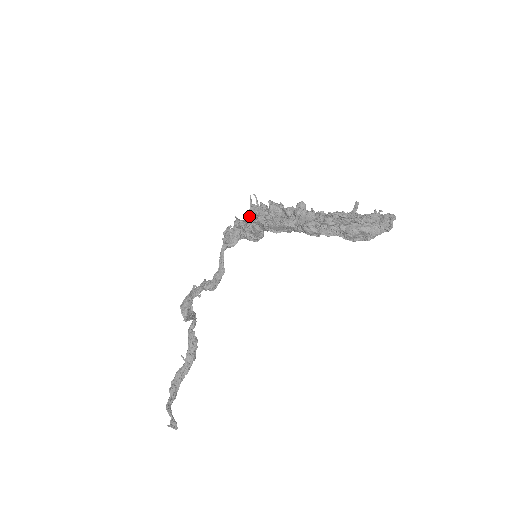
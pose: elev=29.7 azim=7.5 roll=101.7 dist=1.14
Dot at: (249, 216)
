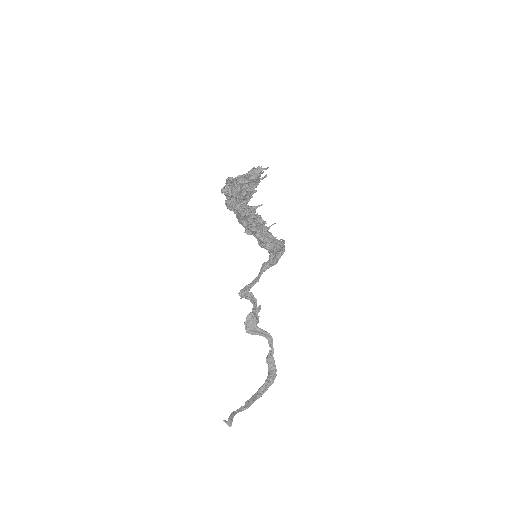
Dot at: occluded
